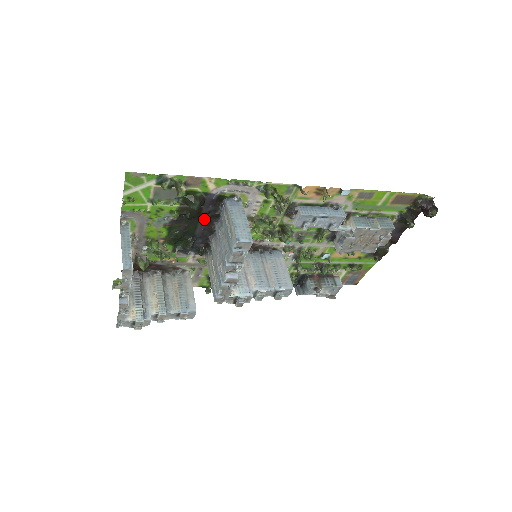
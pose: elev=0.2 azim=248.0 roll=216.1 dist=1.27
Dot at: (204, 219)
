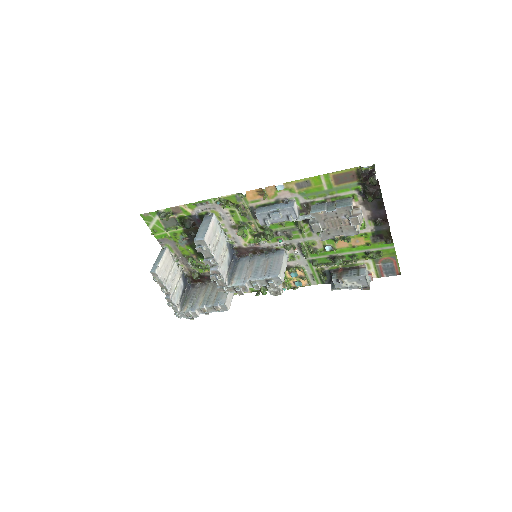
Dot at: occluded
